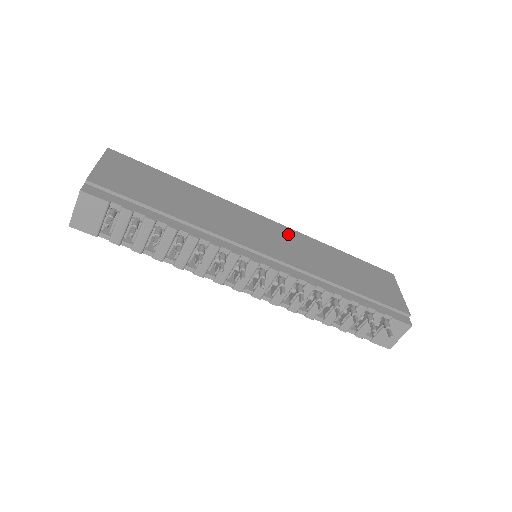
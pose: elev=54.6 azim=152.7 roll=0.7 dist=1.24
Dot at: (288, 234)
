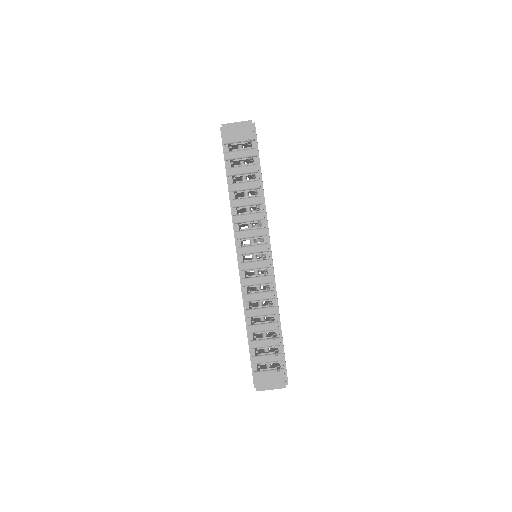
Dot at: occluded
